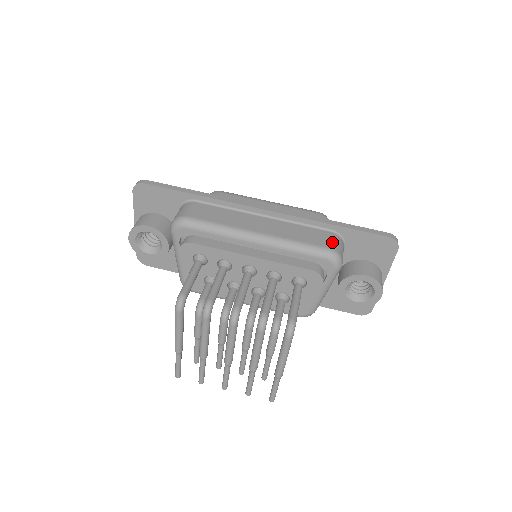
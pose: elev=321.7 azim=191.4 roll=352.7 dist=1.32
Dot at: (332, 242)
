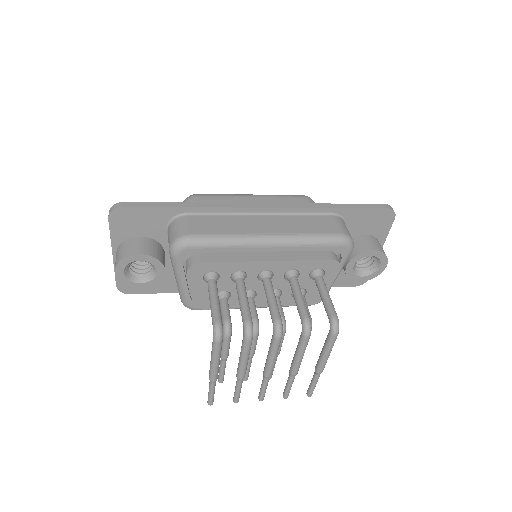
Dot at: (340, 226)
